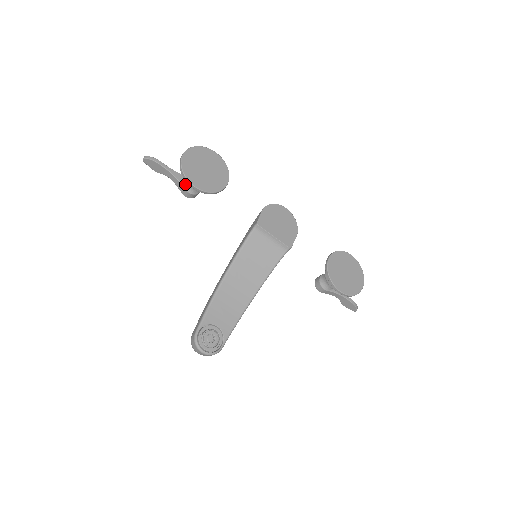
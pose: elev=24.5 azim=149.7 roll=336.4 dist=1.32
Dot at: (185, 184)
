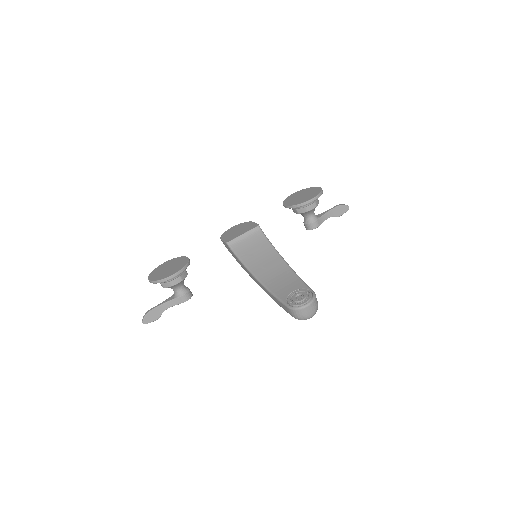
Dot at: (176, 295)
